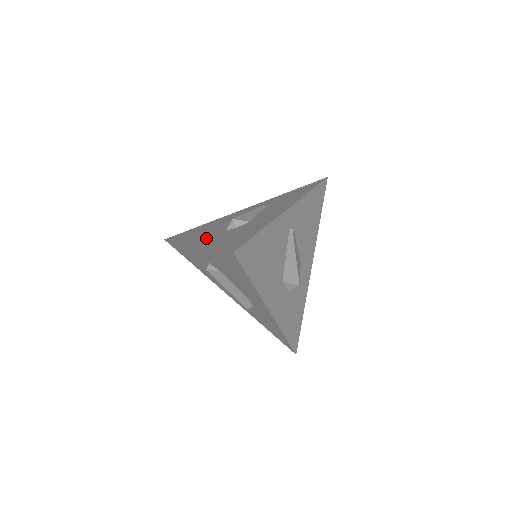
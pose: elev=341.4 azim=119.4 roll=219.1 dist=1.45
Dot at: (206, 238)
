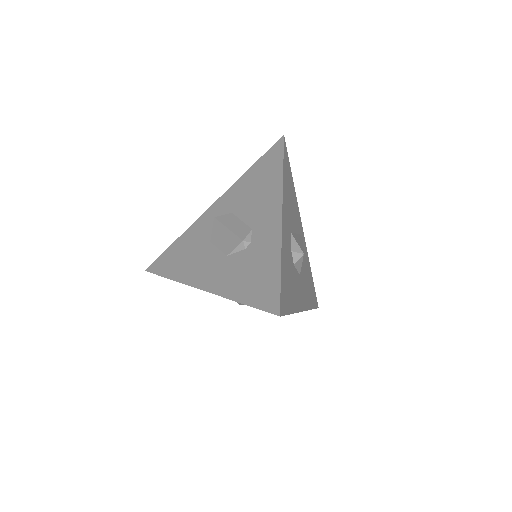
Dot at: occluded
